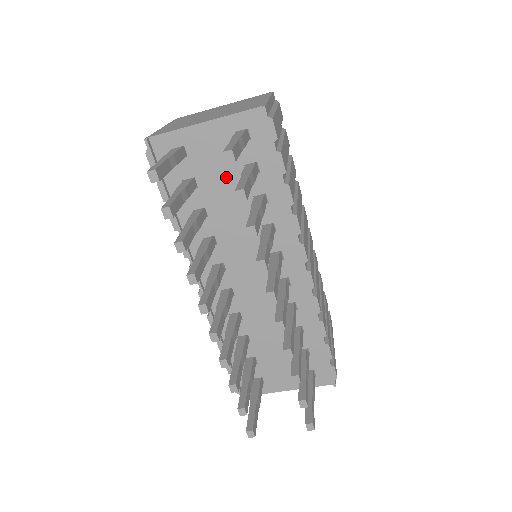
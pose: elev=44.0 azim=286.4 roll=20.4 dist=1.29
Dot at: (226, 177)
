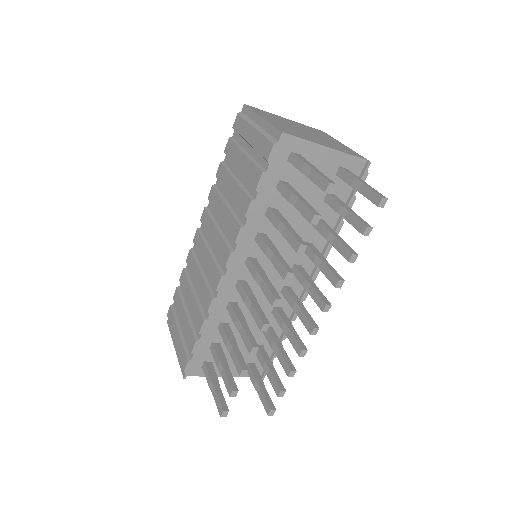
Dot at: (310, 194)
